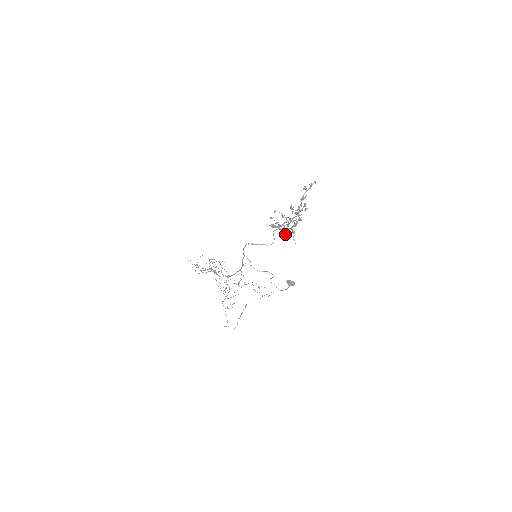
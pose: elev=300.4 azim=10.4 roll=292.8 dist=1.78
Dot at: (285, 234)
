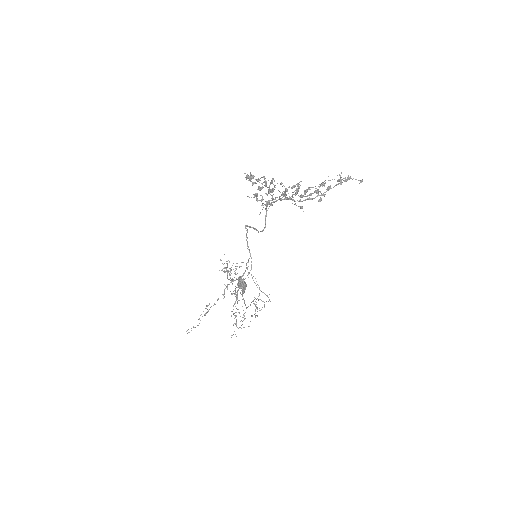
Dot at: occluded
